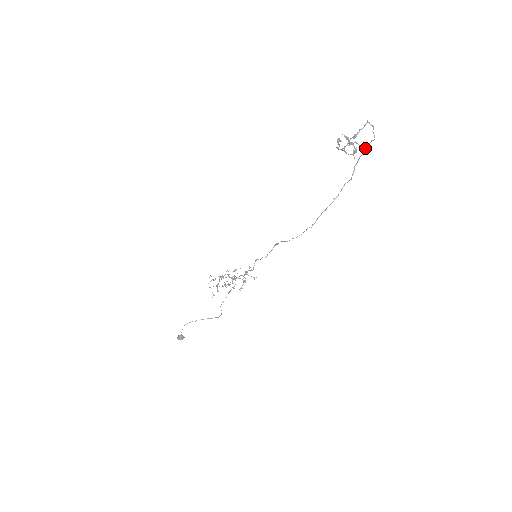
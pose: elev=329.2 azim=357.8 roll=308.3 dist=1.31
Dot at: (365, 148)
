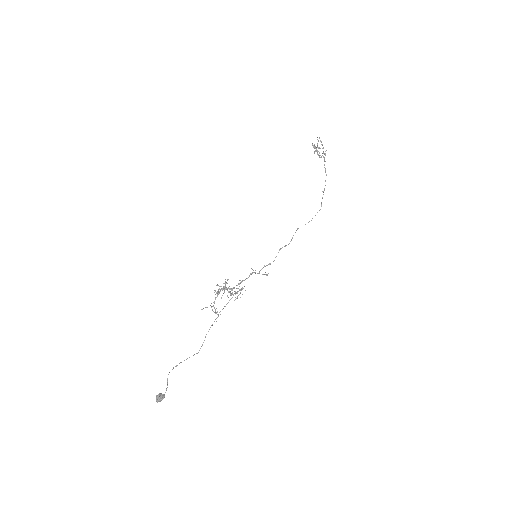
Dot at: occluded
